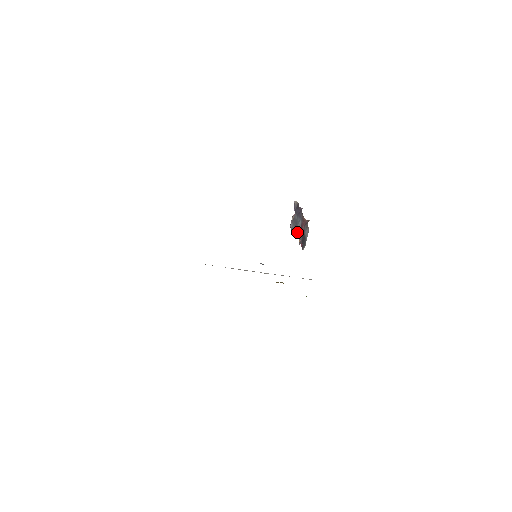
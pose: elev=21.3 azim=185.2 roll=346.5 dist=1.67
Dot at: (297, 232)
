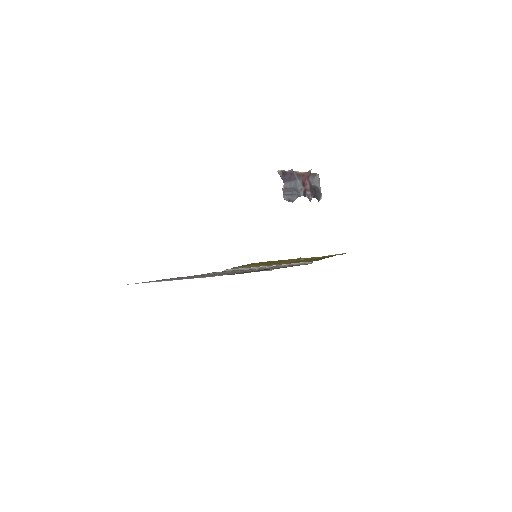
Dot at: (299, 195)
